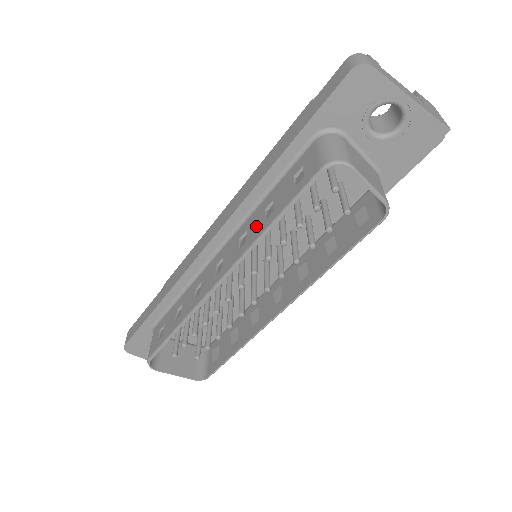
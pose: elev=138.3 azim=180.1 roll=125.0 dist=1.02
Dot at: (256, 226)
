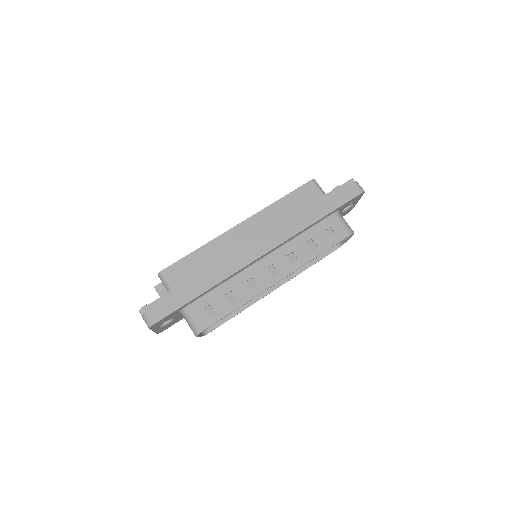
Dot at: (304, 252)
